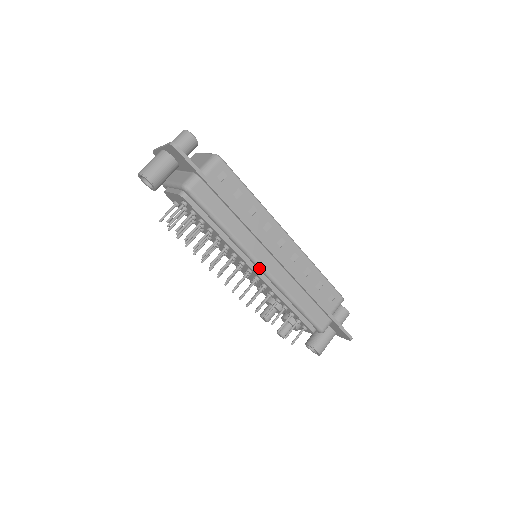
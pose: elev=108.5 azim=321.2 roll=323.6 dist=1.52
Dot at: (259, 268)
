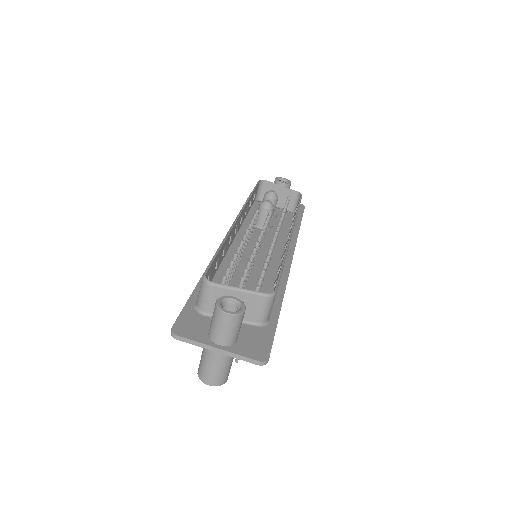
Dot at: occluded
